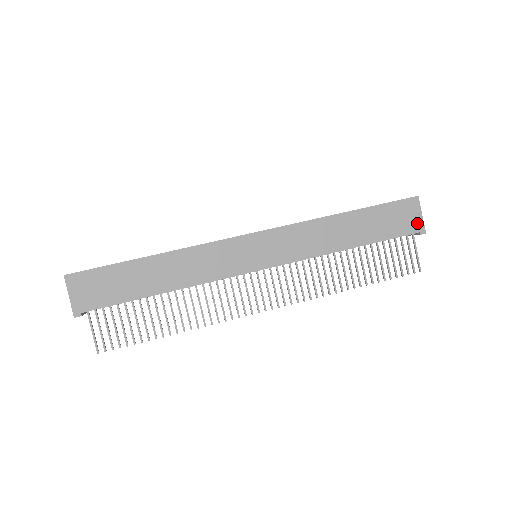
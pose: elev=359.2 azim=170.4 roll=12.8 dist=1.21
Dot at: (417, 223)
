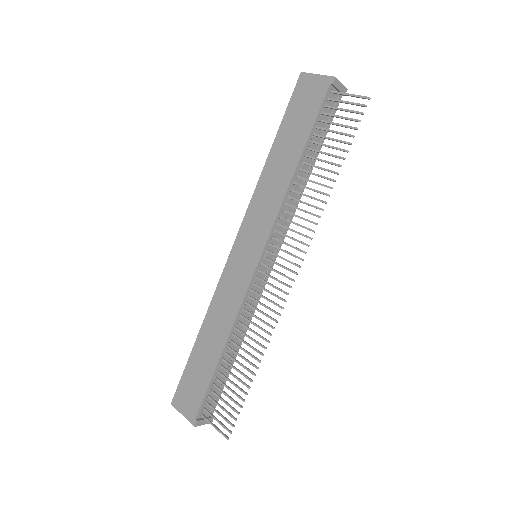
Dot at: (321, 83)
